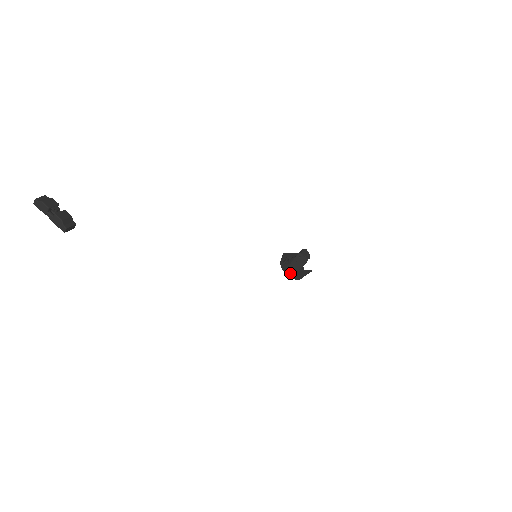
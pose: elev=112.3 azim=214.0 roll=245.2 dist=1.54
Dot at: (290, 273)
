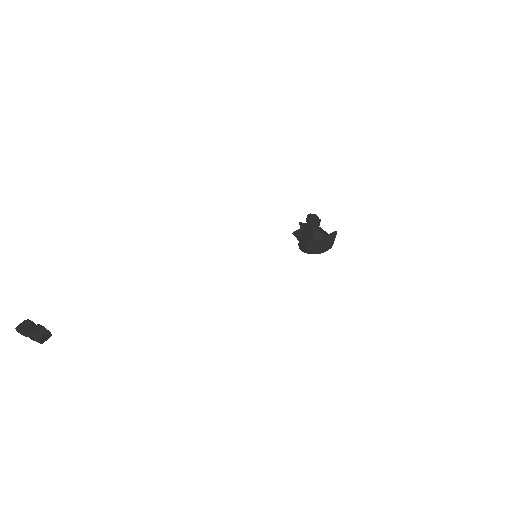
Dot at: occluded
